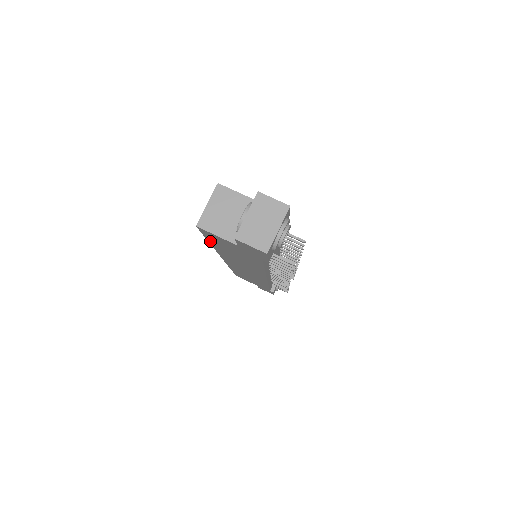
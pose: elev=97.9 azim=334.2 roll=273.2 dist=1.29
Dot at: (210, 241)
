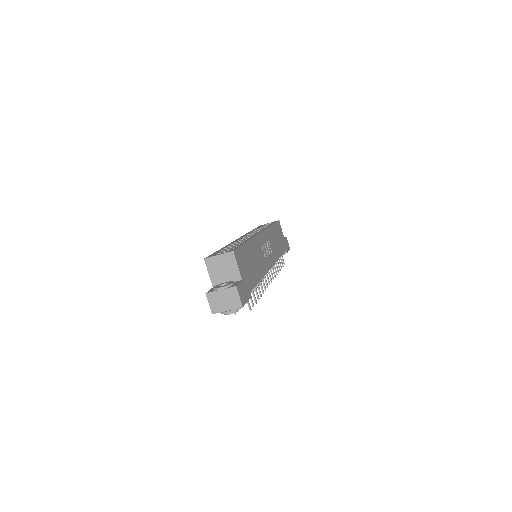
Dot at: occluded
